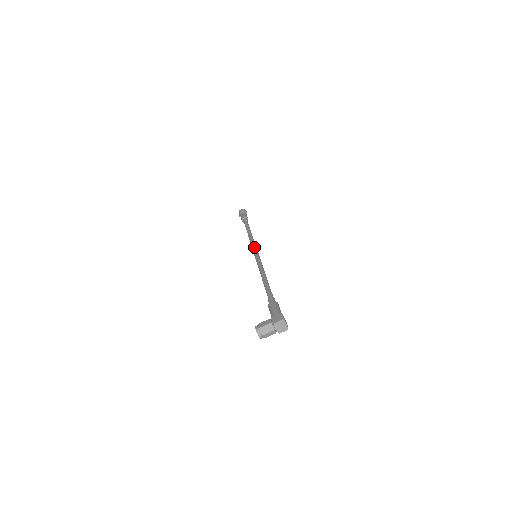
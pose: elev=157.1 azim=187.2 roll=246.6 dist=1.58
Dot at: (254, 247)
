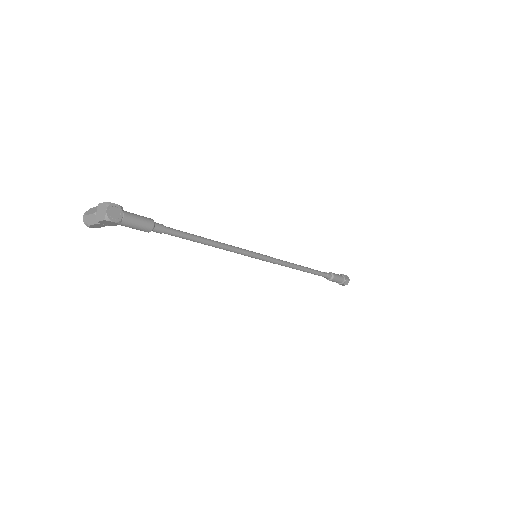
Dot at: occluded
